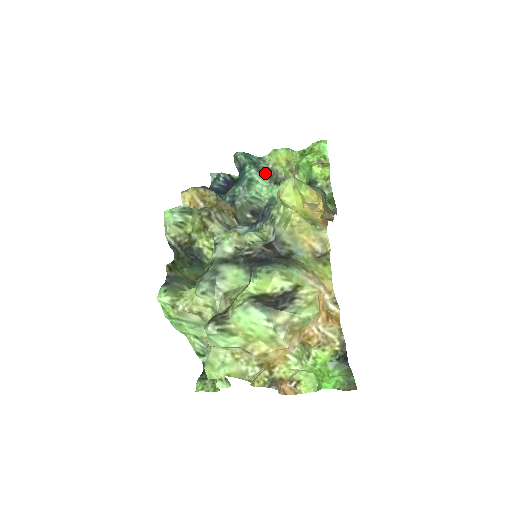
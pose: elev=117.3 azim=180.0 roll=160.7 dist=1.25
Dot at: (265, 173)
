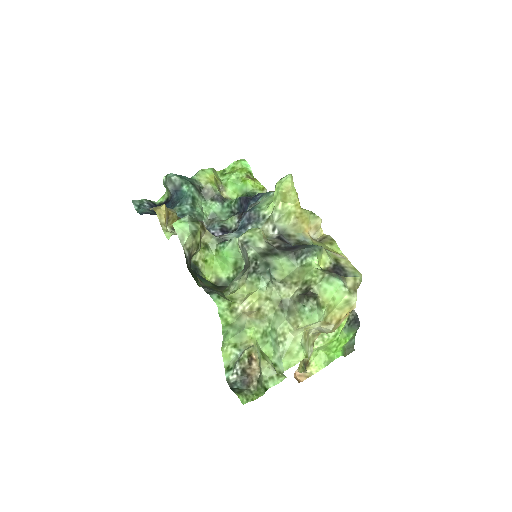
Dot at: (200, 192)
